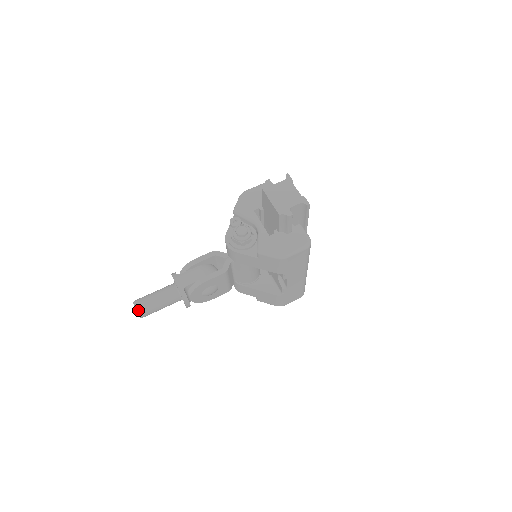
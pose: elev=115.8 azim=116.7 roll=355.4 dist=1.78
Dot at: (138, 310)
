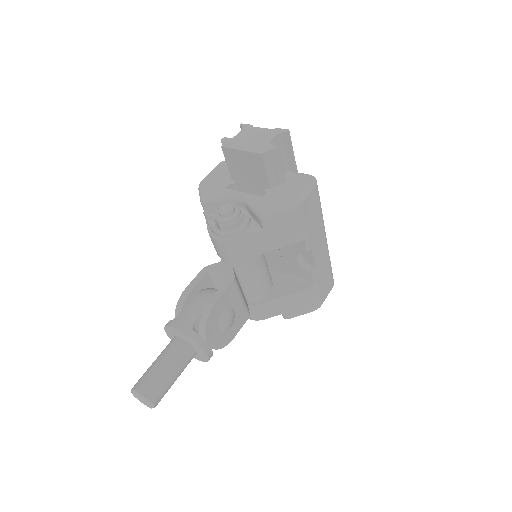
Dot at: (144, 395)
